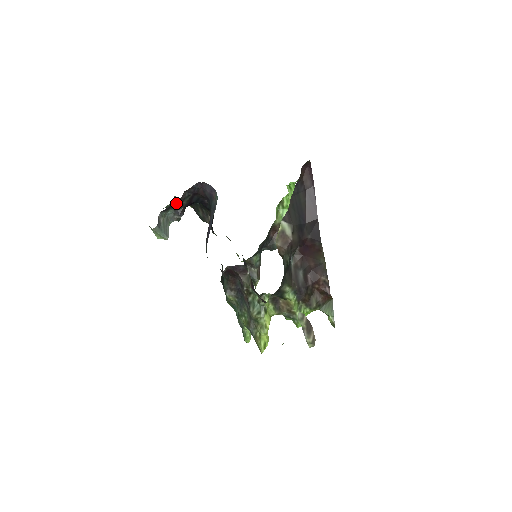
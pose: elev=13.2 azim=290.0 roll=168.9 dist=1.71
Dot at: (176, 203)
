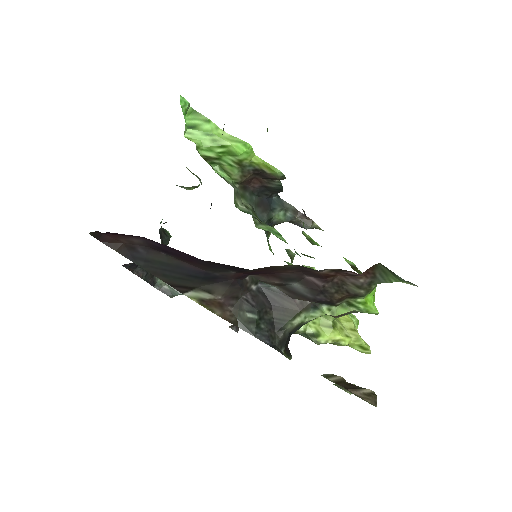
Dot at: (147, 277)
